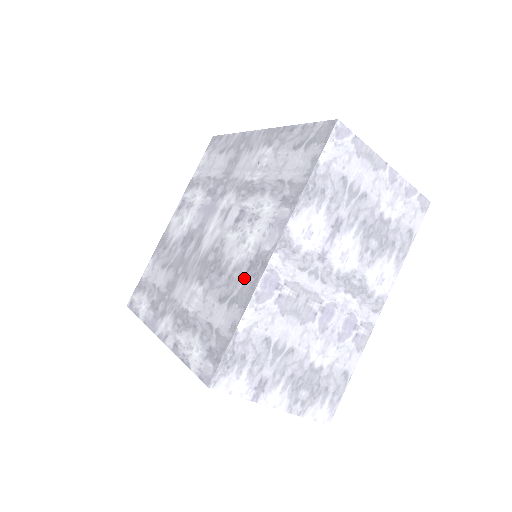
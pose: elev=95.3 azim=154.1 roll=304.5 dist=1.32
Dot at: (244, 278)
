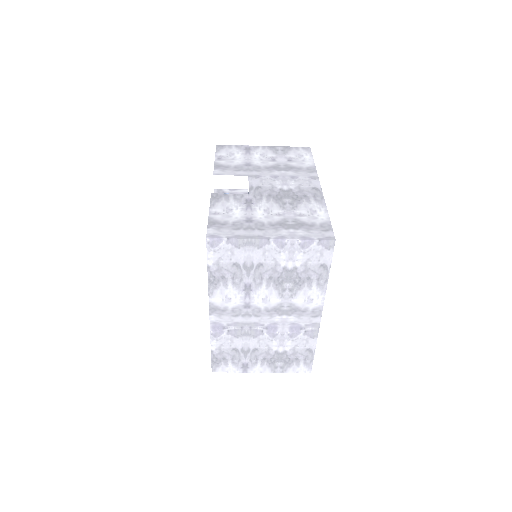
Dot at: occluded
